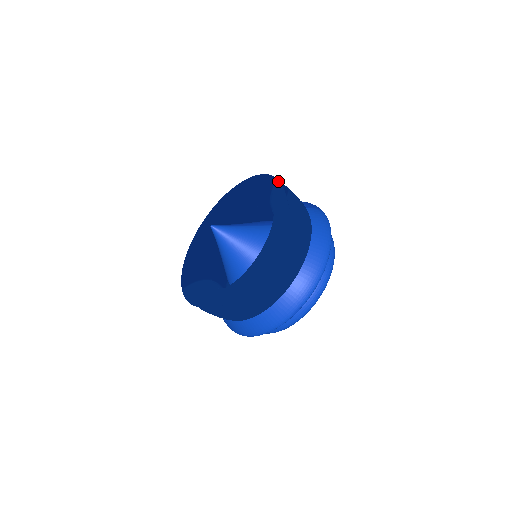
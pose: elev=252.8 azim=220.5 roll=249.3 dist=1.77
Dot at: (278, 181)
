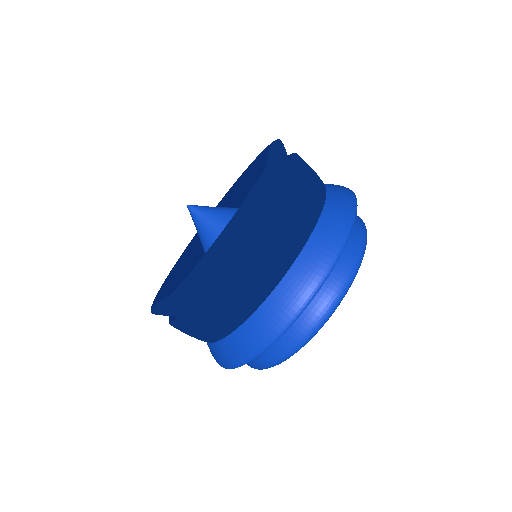
Dot at: occluded
